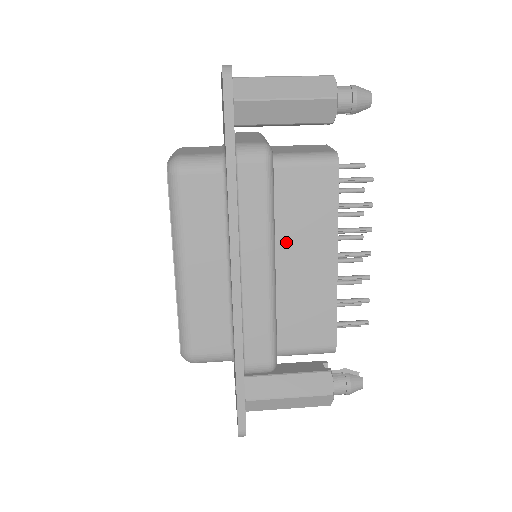
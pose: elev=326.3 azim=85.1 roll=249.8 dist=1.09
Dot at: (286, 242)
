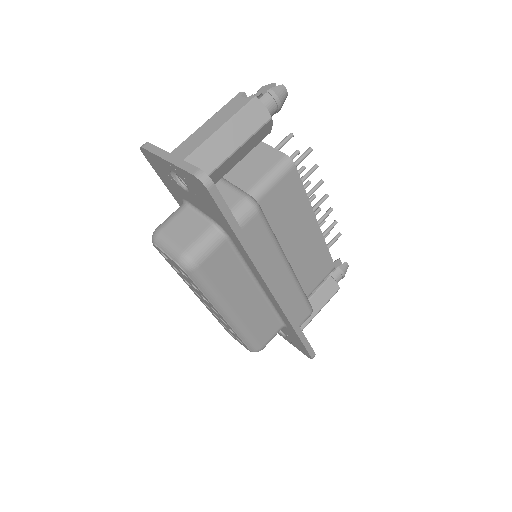
Dot at: (284, 241)
